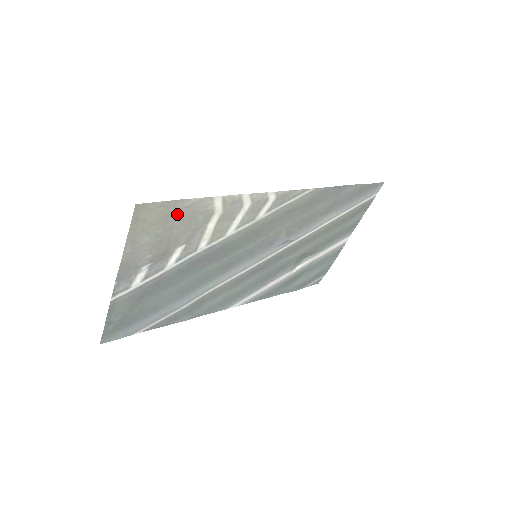
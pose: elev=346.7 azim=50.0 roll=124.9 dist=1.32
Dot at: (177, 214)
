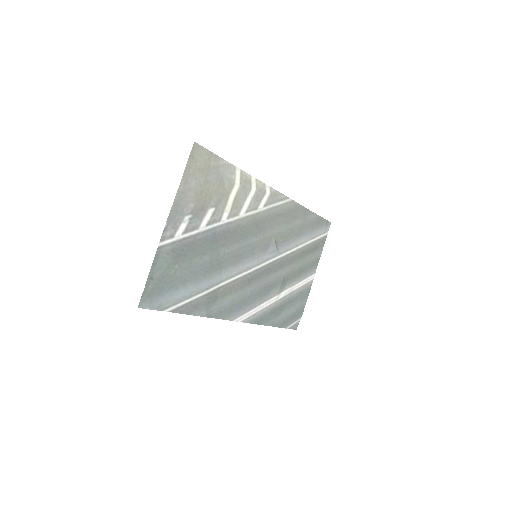
Dot at: (214, 170)
